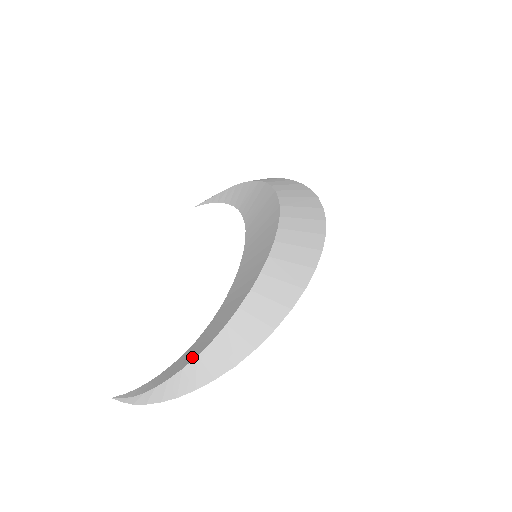
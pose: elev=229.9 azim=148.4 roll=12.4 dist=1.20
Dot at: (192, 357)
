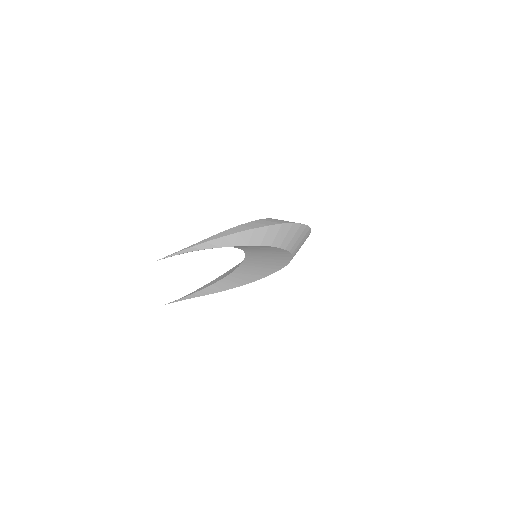
Dot at: occluded
